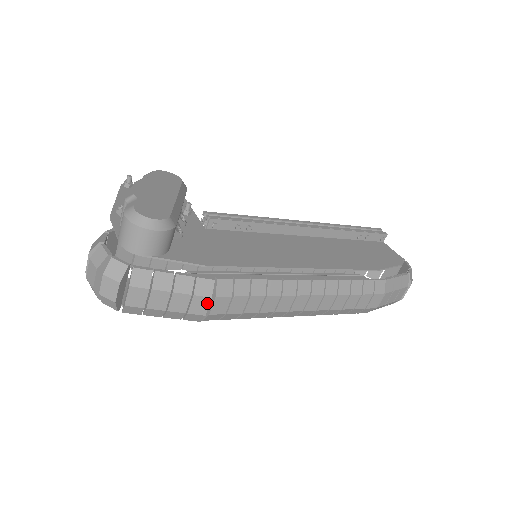
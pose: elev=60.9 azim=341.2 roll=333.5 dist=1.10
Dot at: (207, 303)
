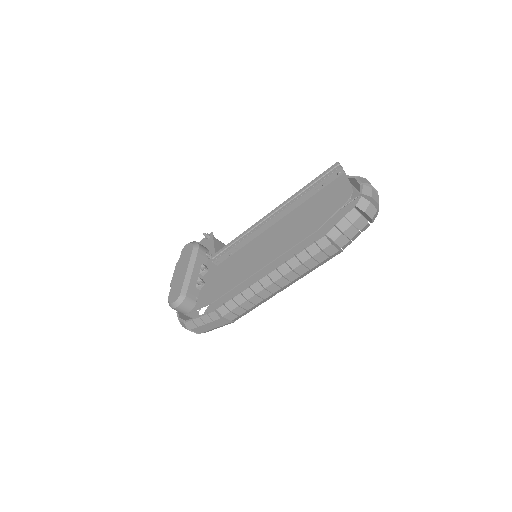
Dot at: (222, 320)
